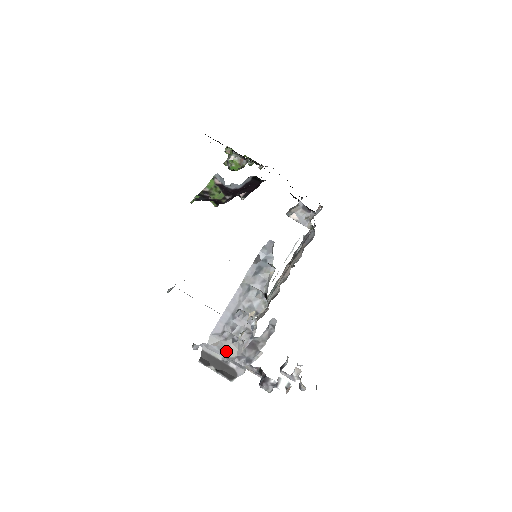
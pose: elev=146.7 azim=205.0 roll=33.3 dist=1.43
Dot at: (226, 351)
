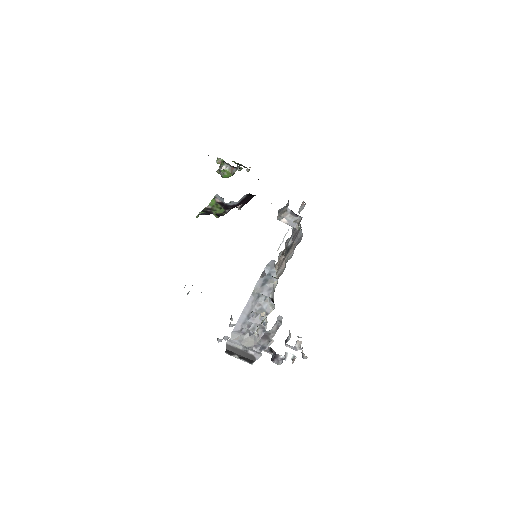
Dot at: (245, 343)
